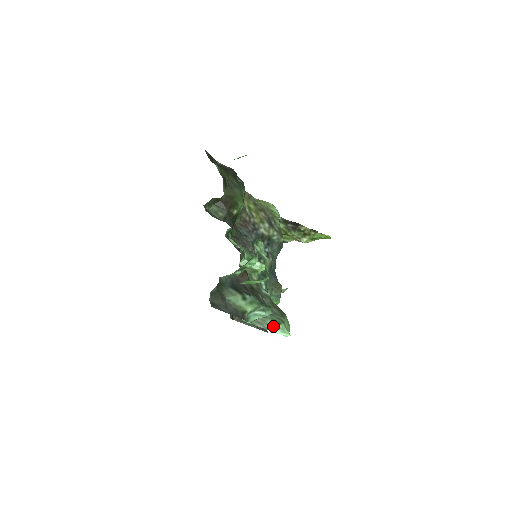
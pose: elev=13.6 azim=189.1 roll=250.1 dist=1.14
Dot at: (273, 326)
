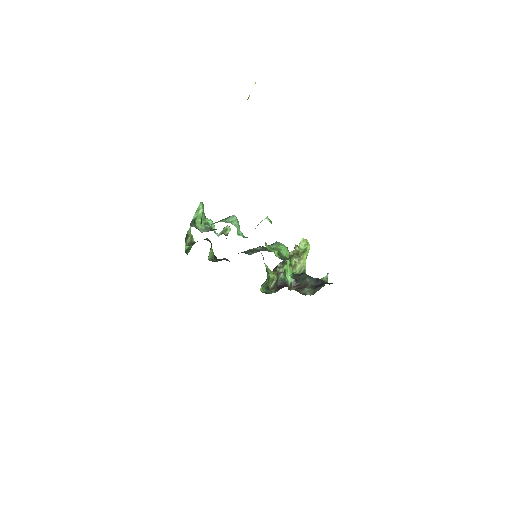
Dot at: occluded
